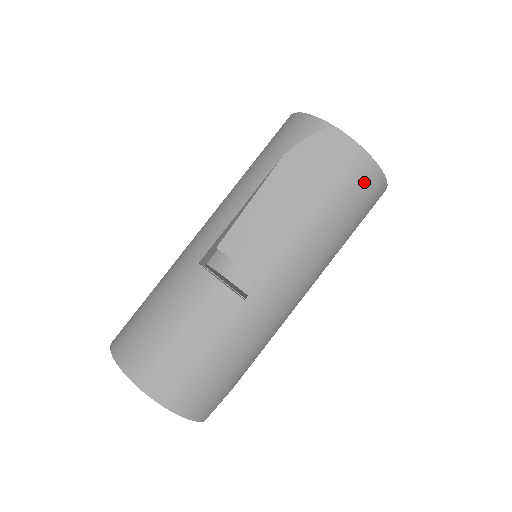
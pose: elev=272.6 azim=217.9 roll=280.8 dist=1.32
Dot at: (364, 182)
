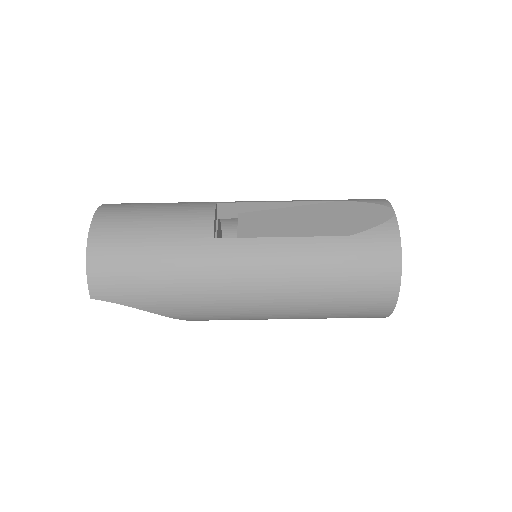
Dot at: (379, 259)
